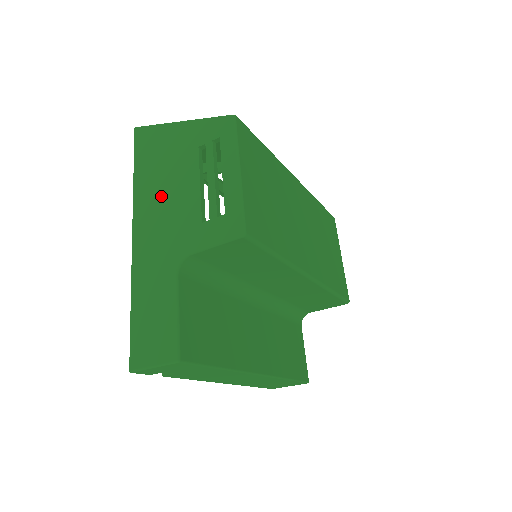
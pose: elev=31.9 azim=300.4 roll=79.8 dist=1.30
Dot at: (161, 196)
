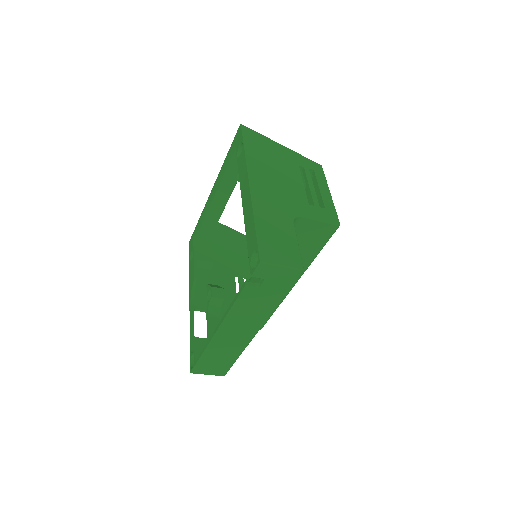
Dot at: (273, 174)
